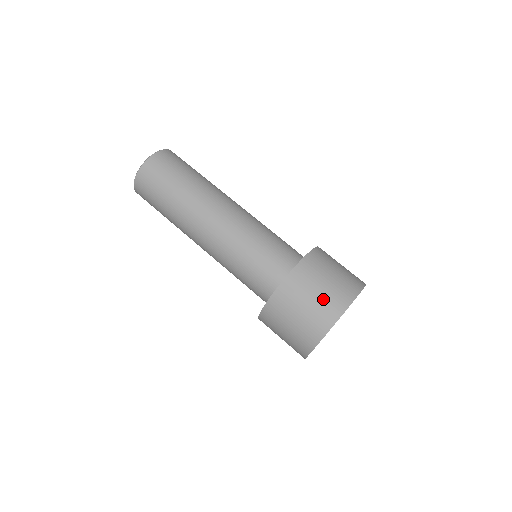
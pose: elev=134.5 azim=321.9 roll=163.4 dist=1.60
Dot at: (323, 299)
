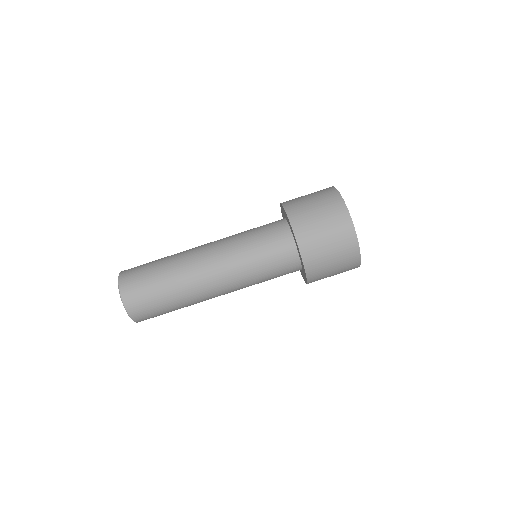
Dot at: (314, 193)
